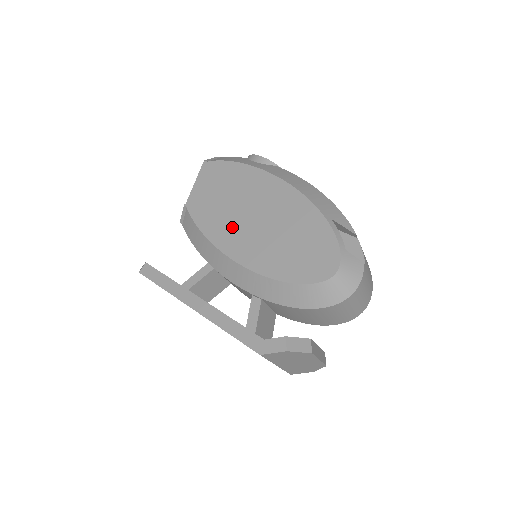
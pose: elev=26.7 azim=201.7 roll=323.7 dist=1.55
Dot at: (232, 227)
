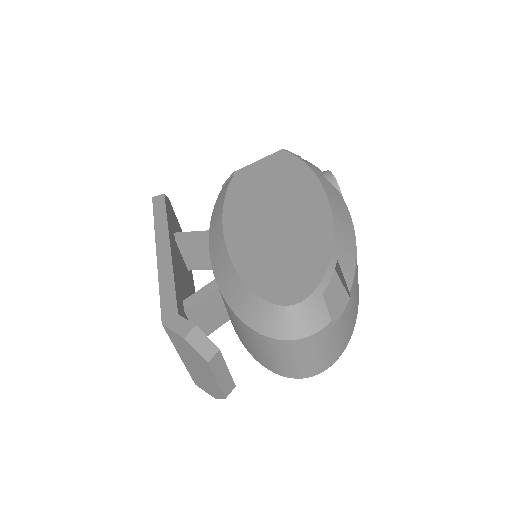
Dot at: (250, 210)
